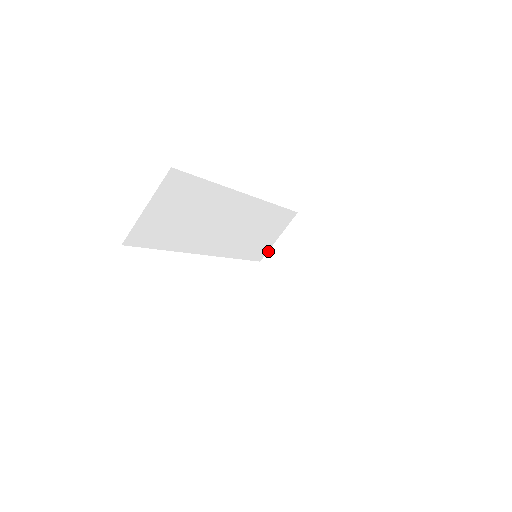
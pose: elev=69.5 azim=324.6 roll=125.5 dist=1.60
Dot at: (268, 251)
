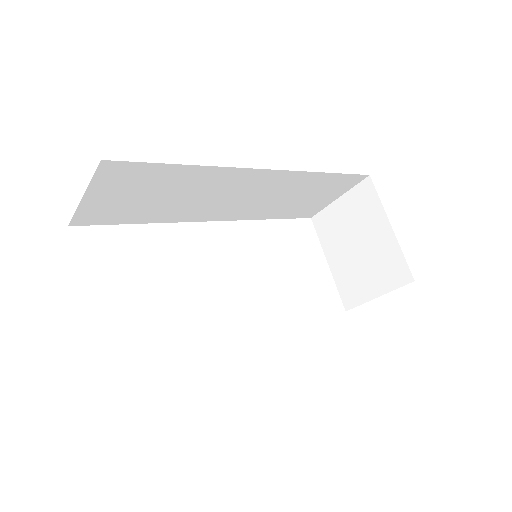
Dot at: (322, 209)
